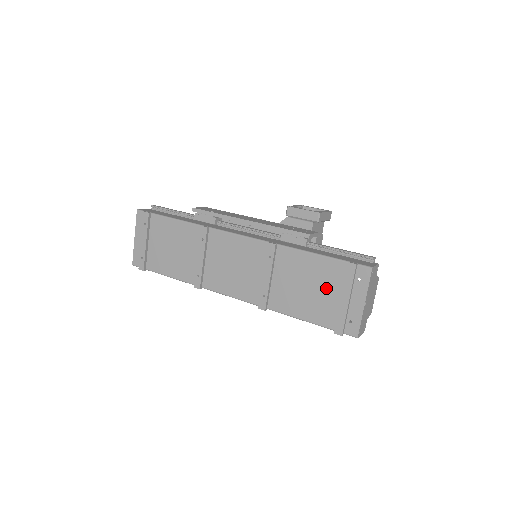
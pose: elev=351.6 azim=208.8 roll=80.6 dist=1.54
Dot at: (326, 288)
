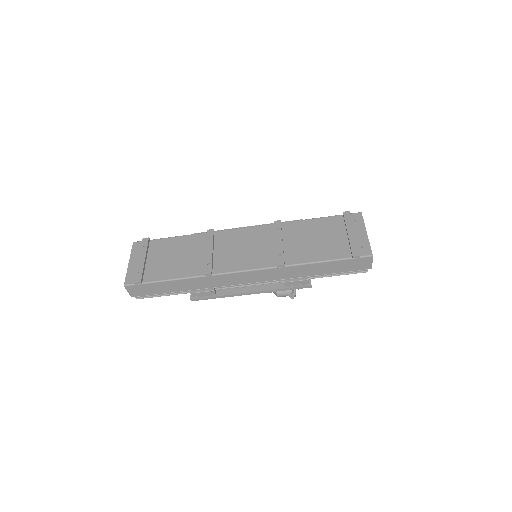
Dot at: (332, 234)
